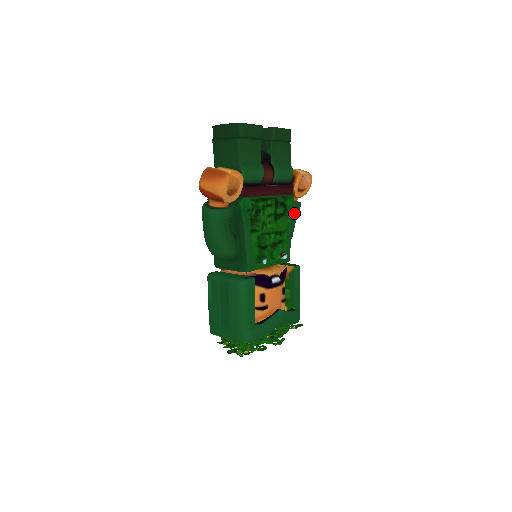
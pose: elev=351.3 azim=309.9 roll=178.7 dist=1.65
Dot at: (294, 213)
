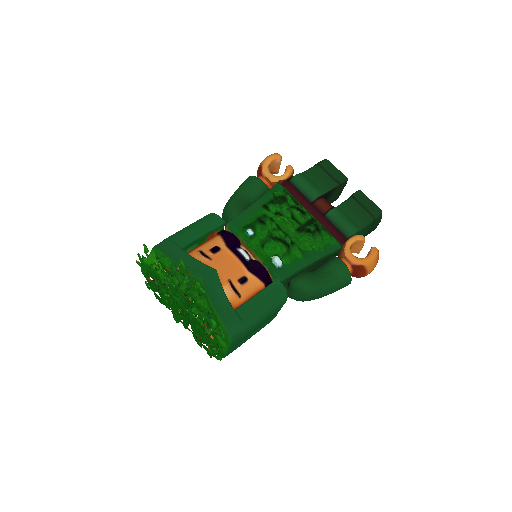
Dot at: (333, 272)
